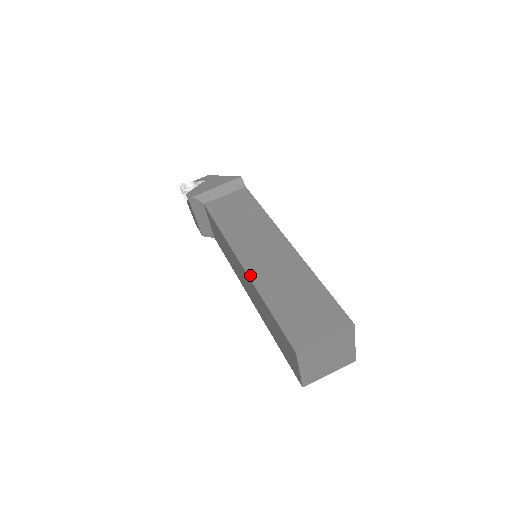
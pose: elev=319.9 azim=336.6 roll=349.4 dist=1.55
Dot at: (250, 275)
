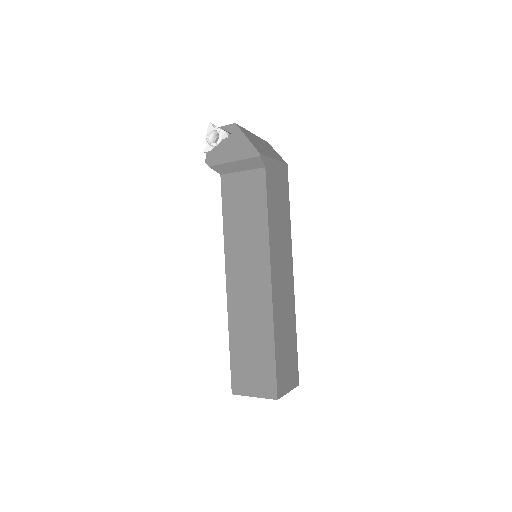
Dot at: (228, 302)
